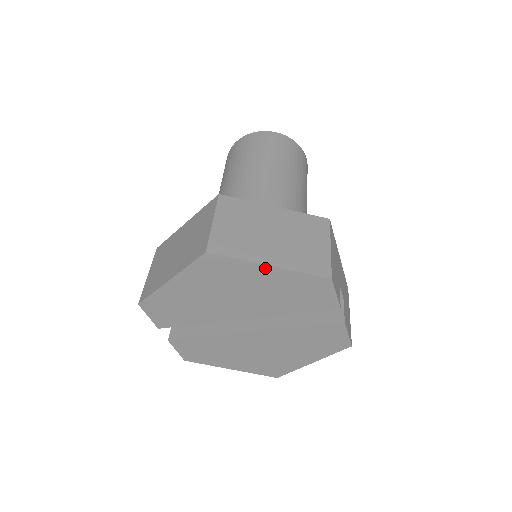
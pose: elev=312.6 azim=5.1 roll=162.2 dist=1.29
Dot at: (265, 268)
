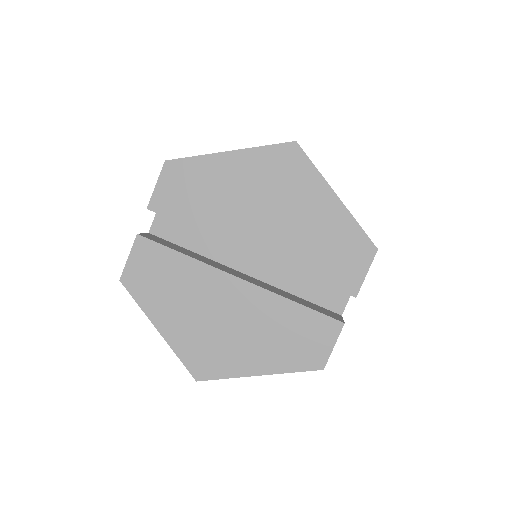
Dot at: (330, 195)
